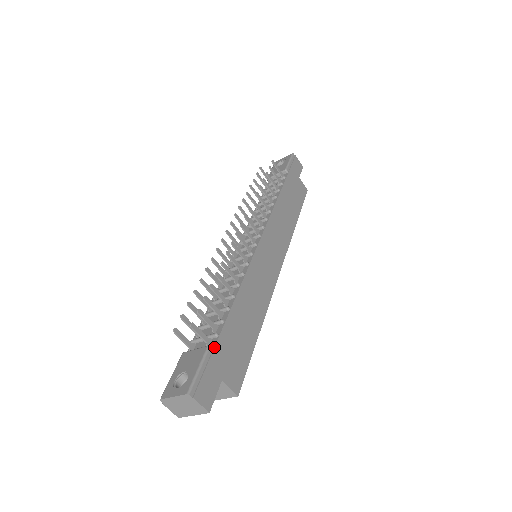
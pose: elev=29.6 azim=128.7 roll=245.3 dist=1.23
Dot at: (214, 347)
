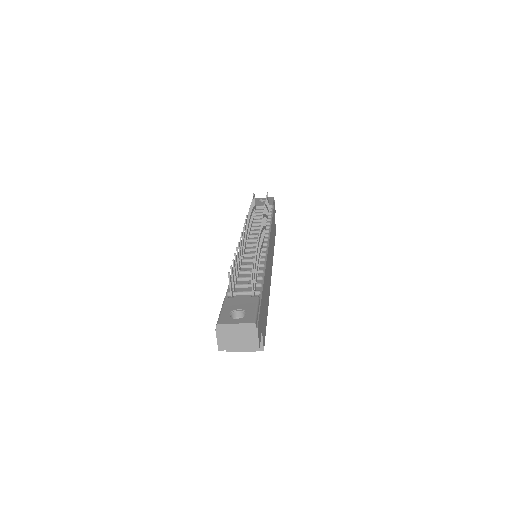
Dot at: (261, 300)
